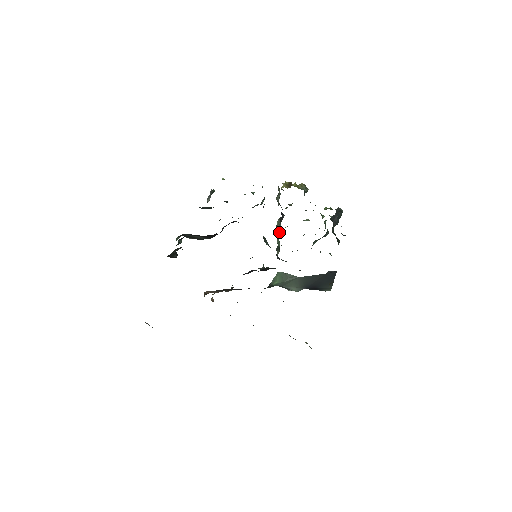
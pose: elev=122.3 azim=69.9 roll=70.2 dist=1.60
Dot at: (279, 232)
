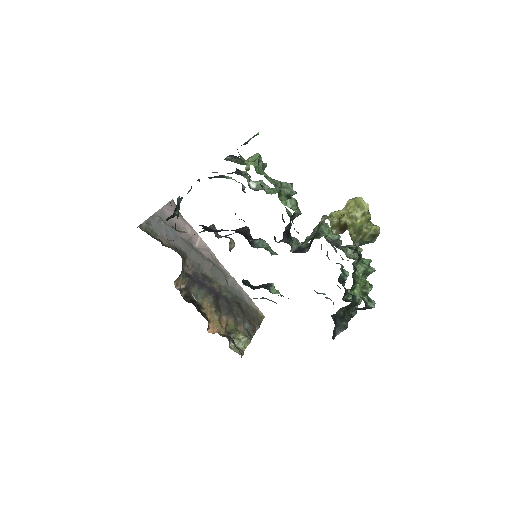
Dot at: occluded
